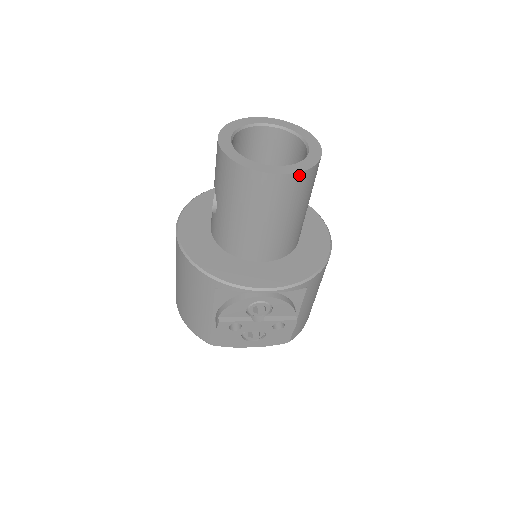
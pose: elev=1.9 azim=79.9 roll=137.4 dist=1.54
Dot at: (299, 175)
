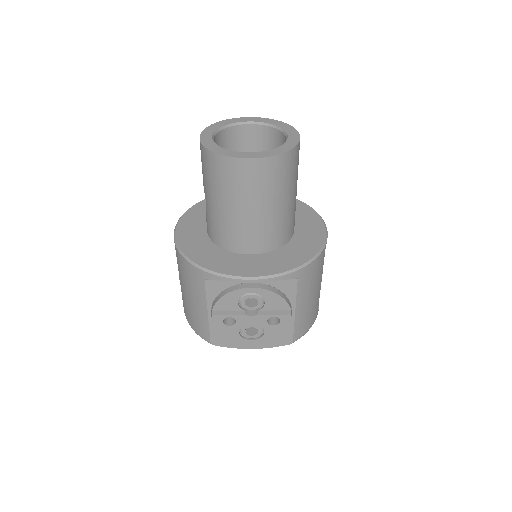
Dot at: (272, 159)
